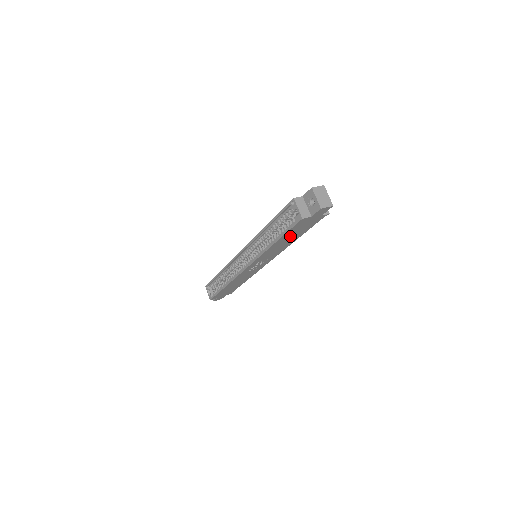
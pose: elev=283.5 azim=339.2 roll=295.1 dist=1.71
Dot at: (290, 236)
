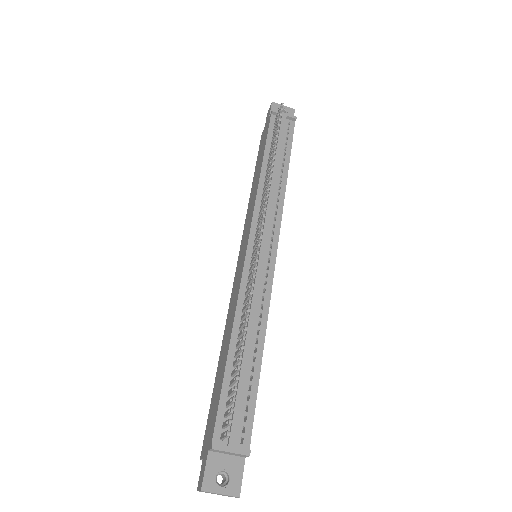
Dot at: occluded
